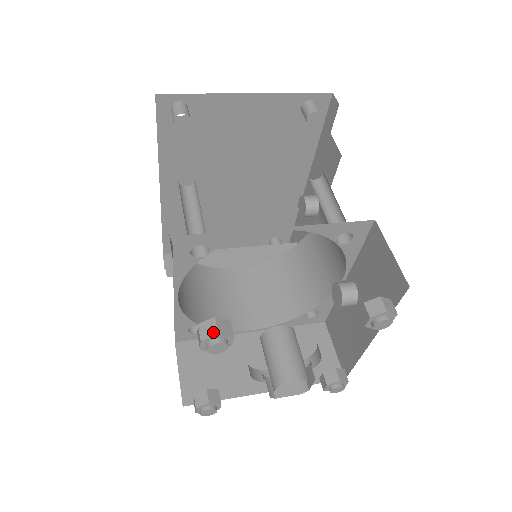
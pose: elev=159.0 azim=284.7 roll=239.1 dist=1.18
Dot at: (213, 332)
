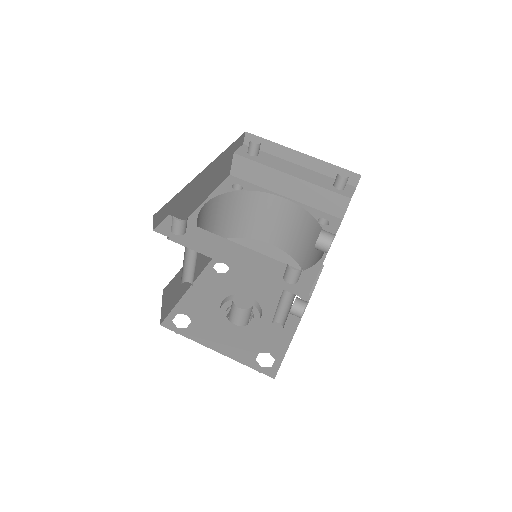
Dot at: occluded
